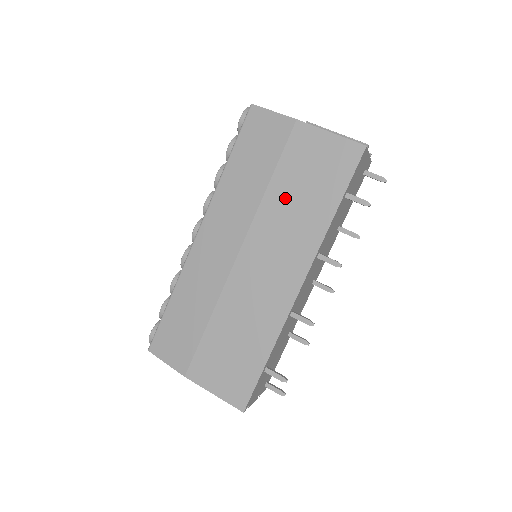
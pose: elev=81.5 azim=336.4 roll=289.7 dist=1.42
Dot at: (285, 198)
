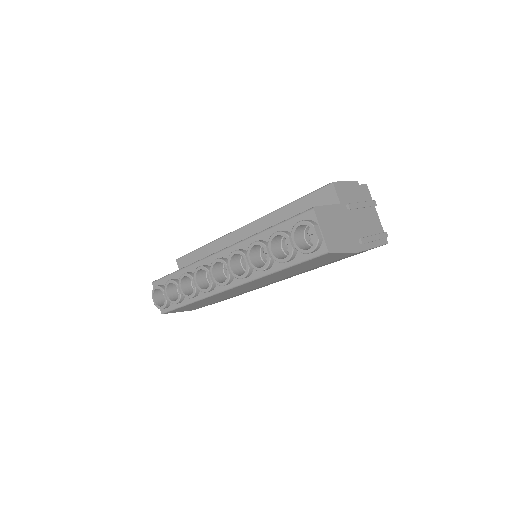
Dot at: occluded
